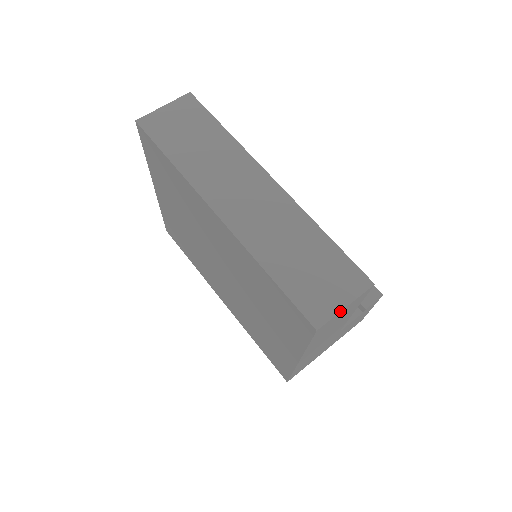
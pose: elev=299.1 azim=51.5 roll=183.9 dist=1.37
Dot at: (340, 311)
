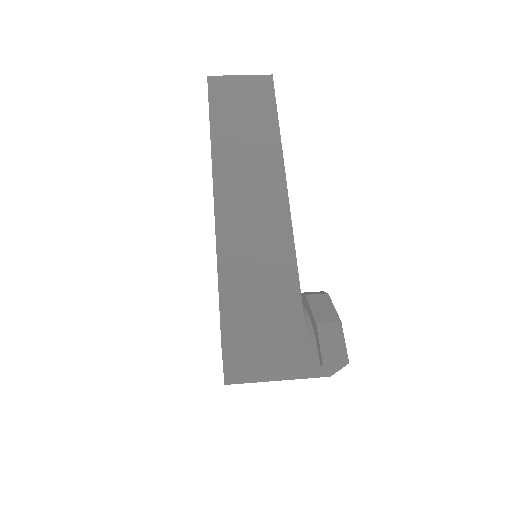
Dot at: (256, 342)
